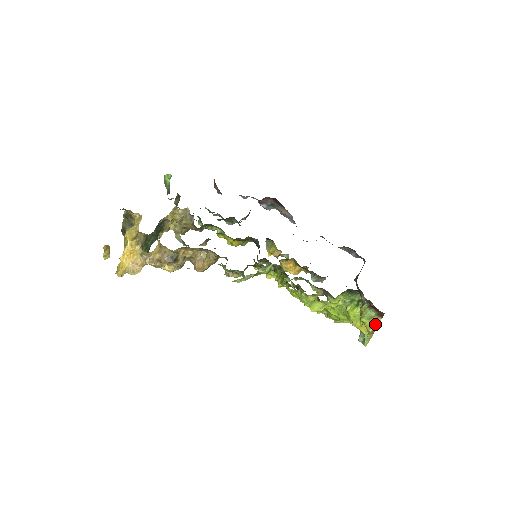
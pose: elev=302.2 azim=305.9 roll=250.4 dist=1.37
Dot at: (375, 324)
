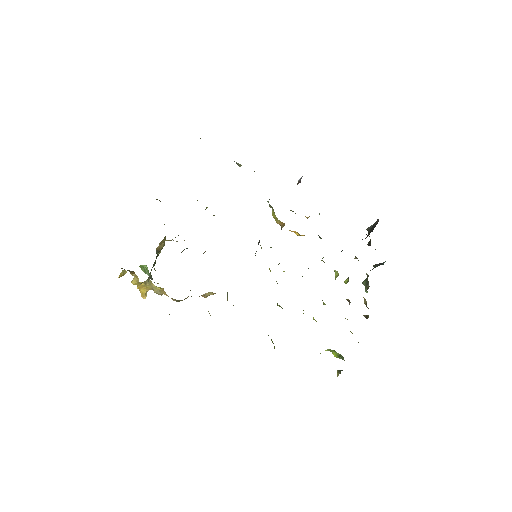
Dot at: occluded
